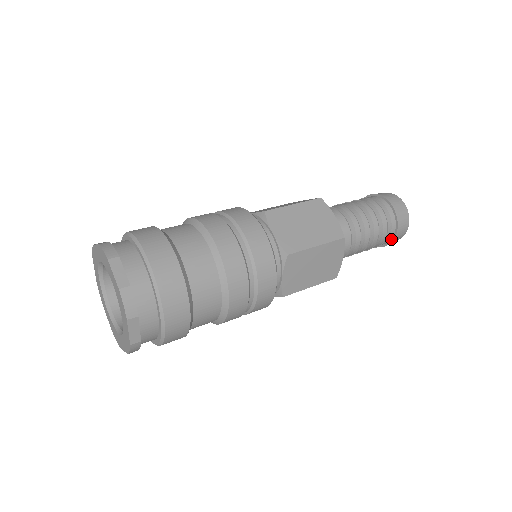
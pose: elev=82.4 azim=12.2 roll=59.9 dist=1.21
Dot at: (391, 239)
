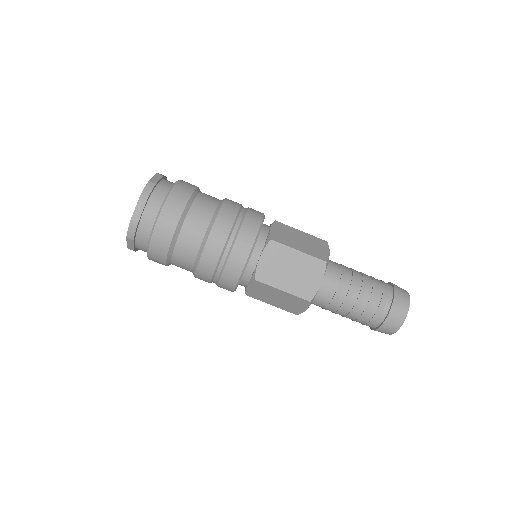
Dot at: (373, 328)
